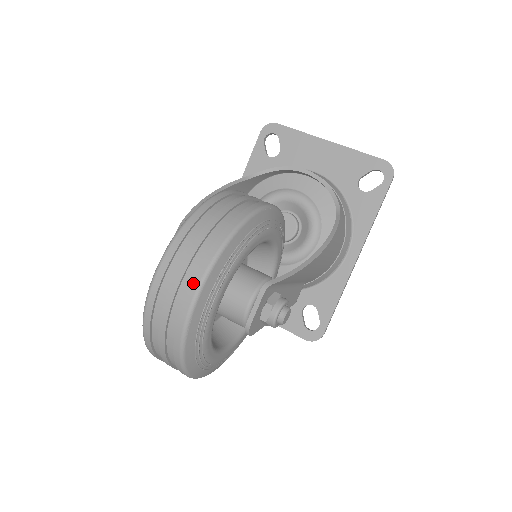
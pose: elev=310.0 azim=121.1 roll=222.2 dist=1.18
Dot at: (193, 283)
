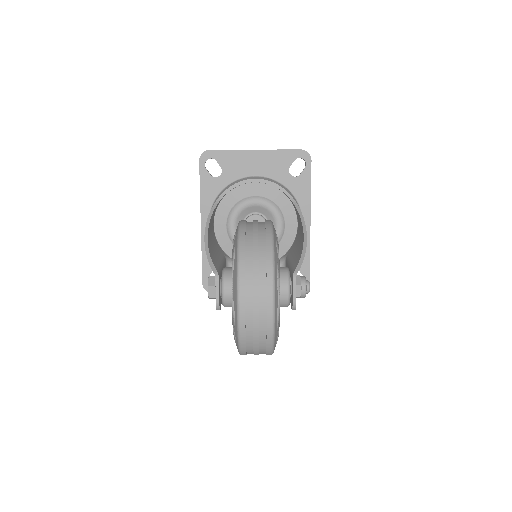
Dot at: (268, 297)
